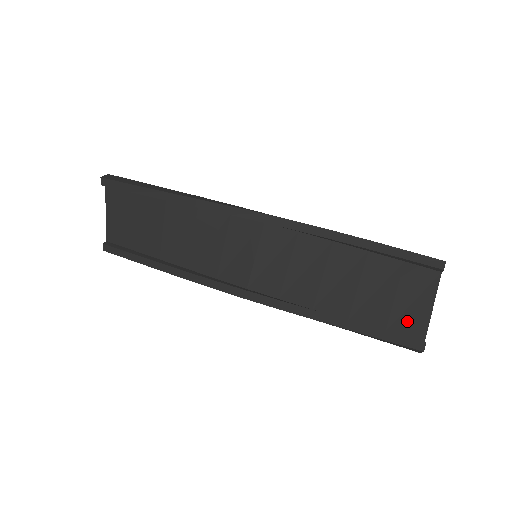
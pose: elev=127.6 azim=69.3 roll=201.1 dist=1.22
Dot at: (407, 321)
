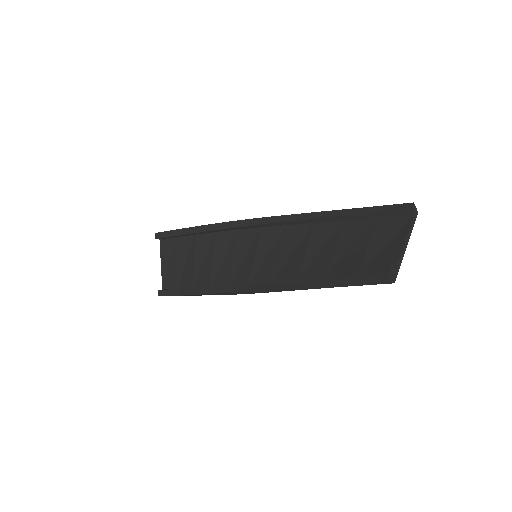
Dot at: (379, 260)
